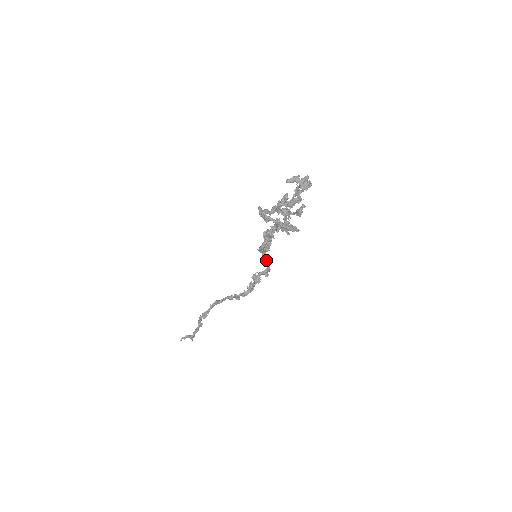
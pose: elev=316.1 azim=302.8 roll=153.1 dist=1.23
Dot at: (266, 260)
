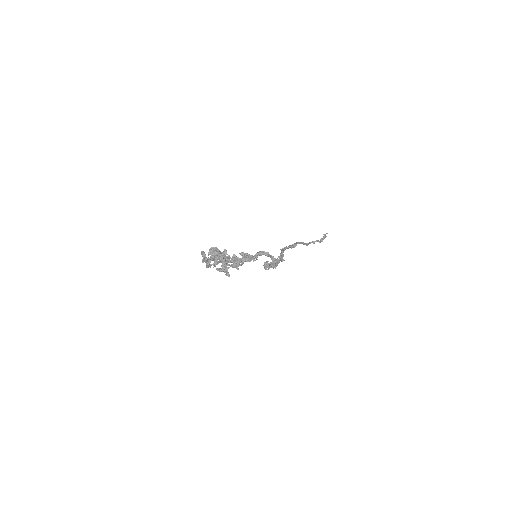
Dot at: occluded
